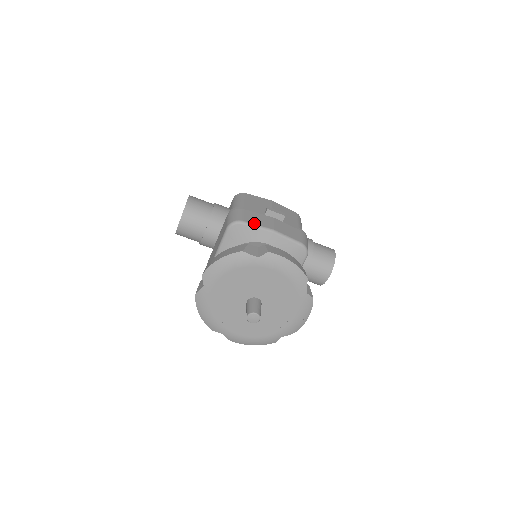
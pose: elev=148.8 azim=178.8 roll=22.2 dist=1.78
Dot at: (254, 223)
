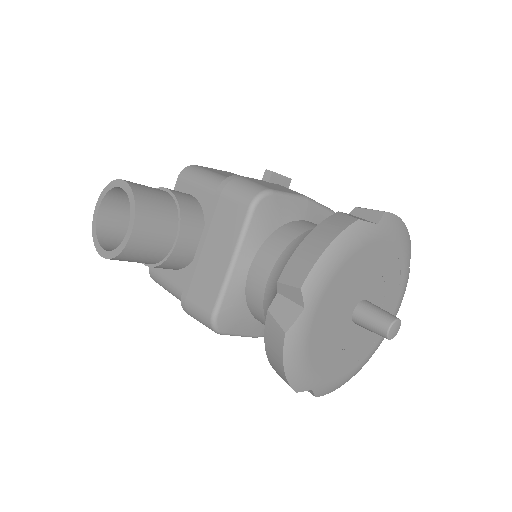
Dot at: (283, 191)
